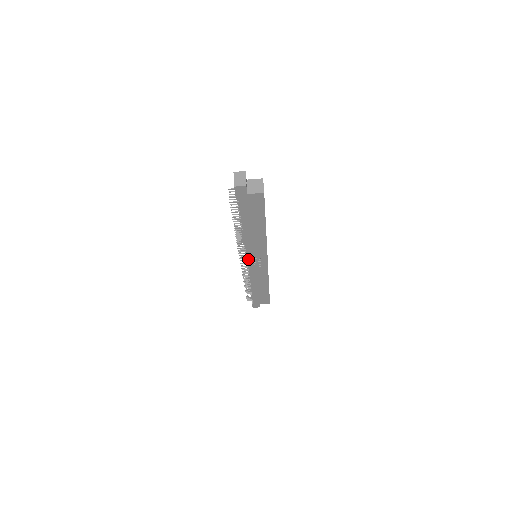
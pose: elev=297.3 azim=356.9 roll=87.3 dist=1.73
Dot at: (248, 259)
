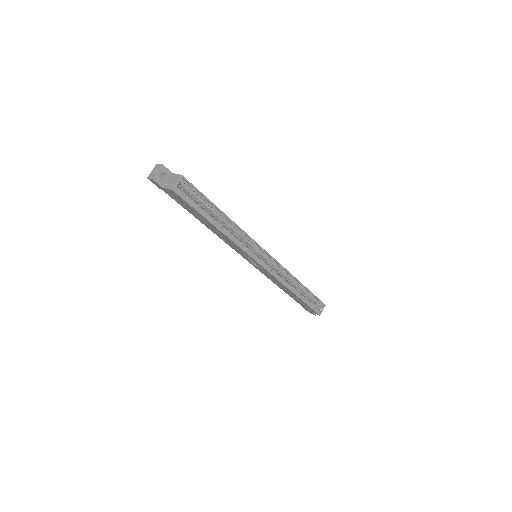
Dot at: (243, 256)
